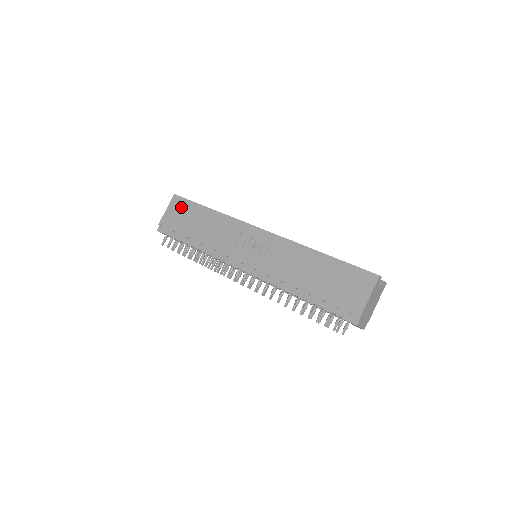
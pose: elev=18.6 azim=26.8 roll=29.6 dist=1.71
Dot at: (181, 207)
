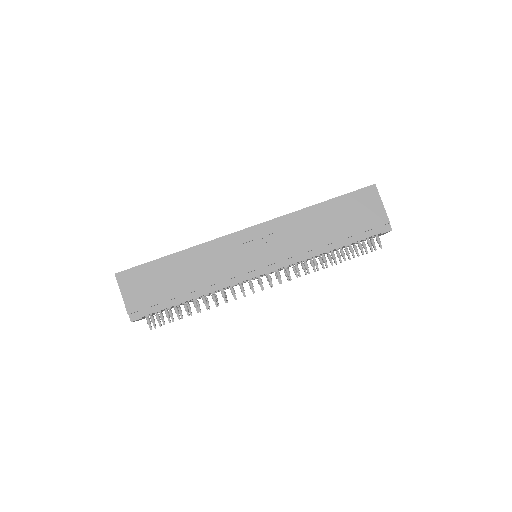
Dot at: (138, 278)
